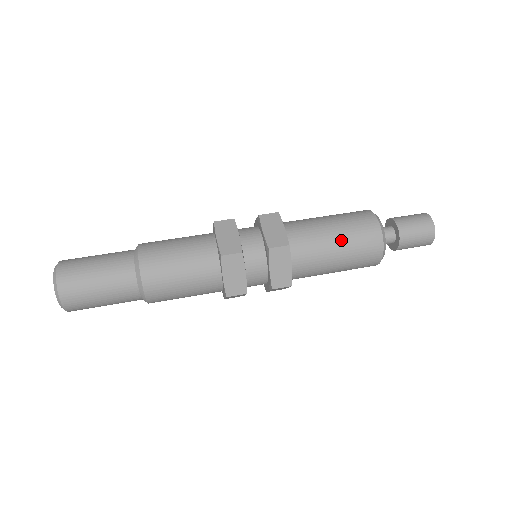
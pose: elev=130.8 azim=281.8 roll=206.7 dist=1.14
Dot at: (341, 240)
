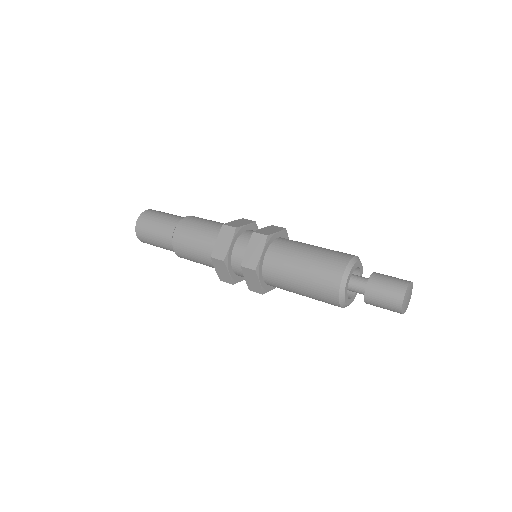
Dot at: (311, 255)
